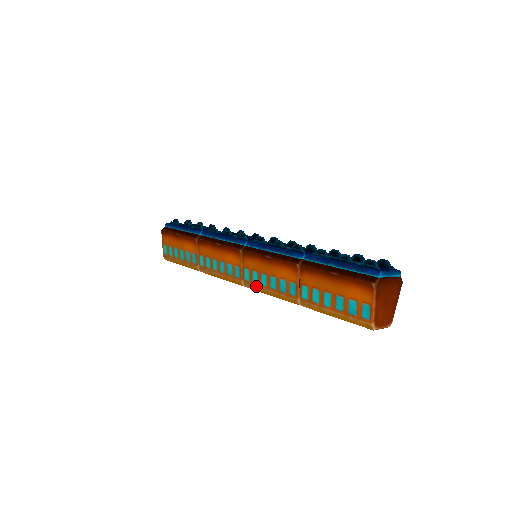
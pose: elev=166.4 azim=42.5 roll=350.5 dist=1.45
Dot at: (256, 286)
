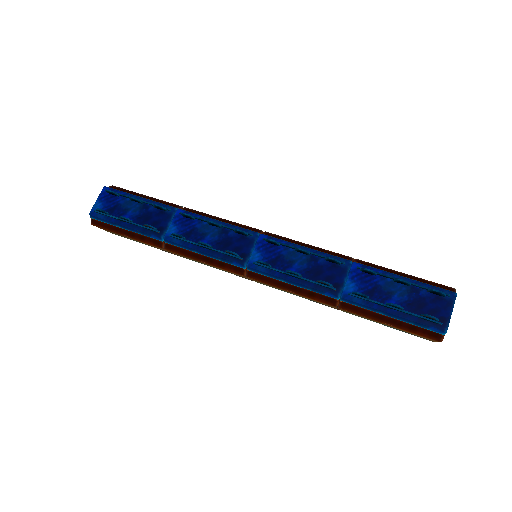
Dot at: occluded
